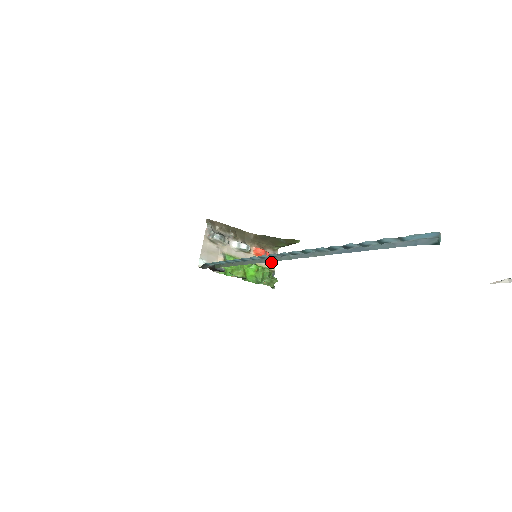
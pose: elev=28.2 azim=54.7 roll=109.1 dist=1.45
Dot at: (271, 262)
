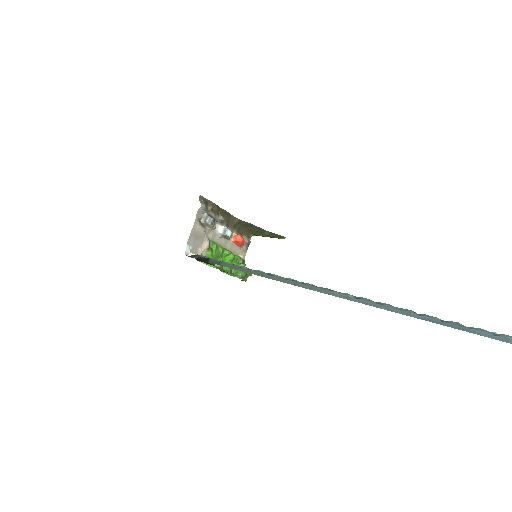
Dot at: (244, 250)
